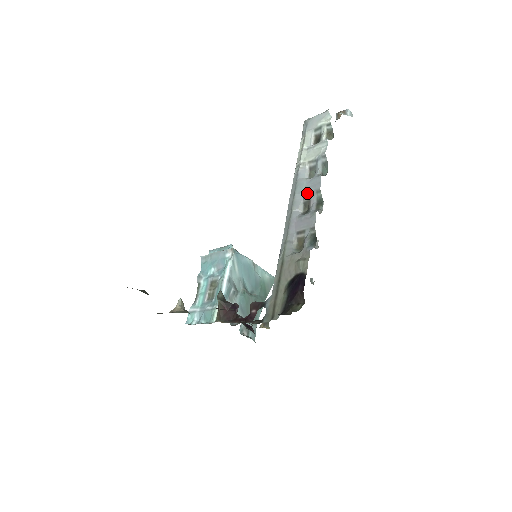
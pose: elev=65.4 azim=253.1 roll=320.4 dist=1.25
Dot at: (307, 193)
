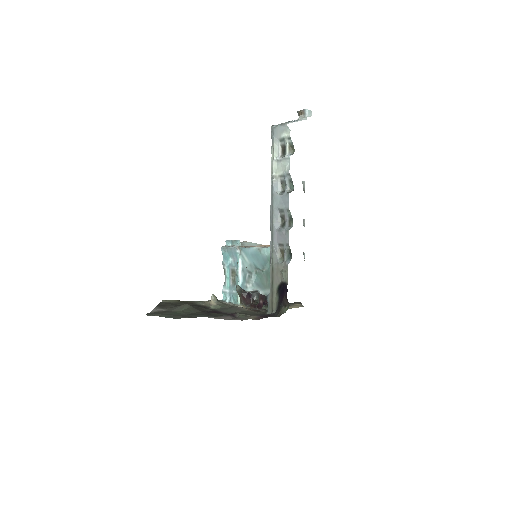
Dot at: (281, 209)
